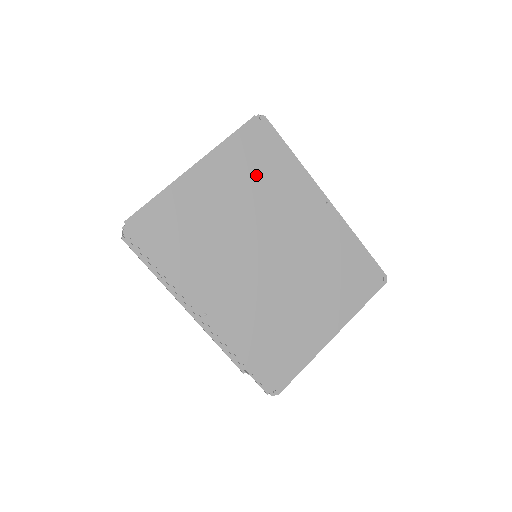
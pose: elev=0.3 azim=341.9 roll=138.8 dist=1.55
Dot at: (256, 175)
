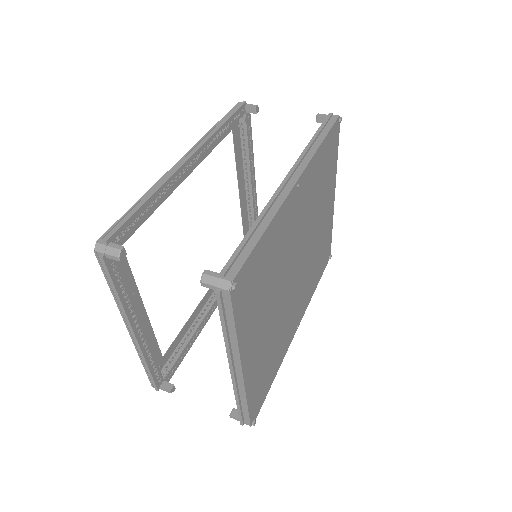
Dot at: (263, 288)
